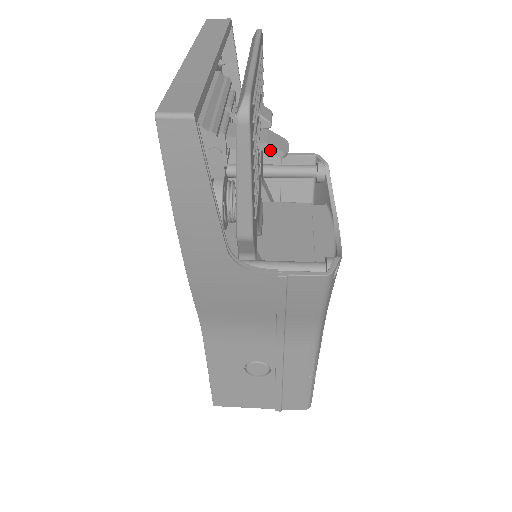
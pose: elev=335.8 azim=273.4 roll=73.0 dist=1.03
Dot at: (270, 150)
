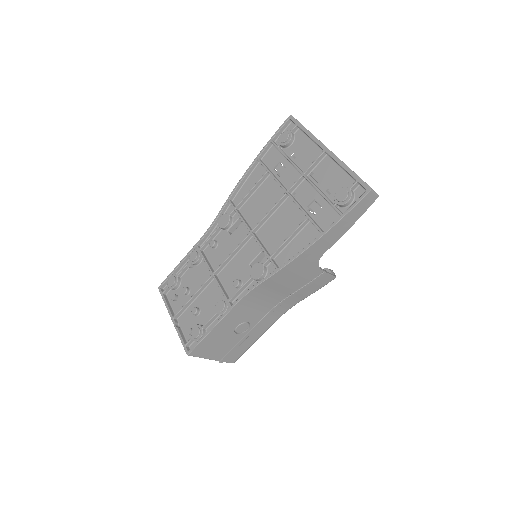
Dot at: occluded
